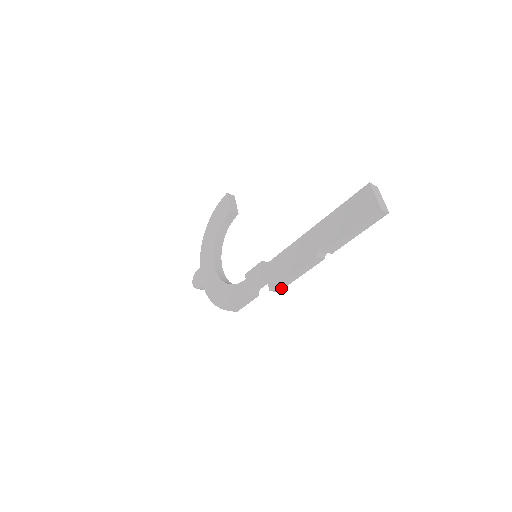
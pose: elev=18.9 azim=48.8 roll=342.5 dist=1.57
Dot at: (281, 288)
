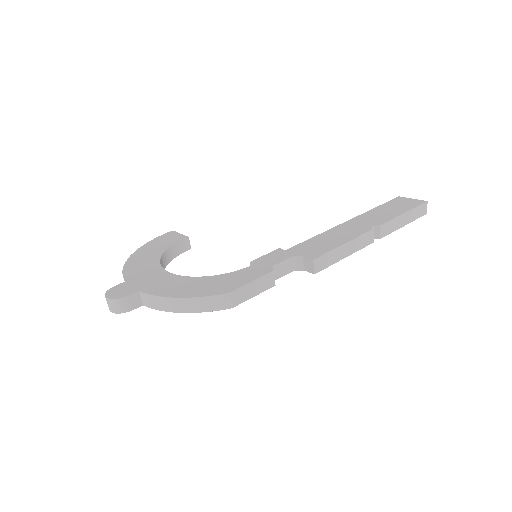
Dot at: (322, 267)
